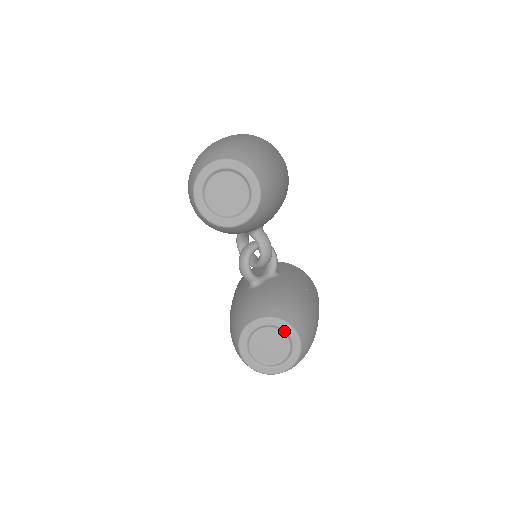
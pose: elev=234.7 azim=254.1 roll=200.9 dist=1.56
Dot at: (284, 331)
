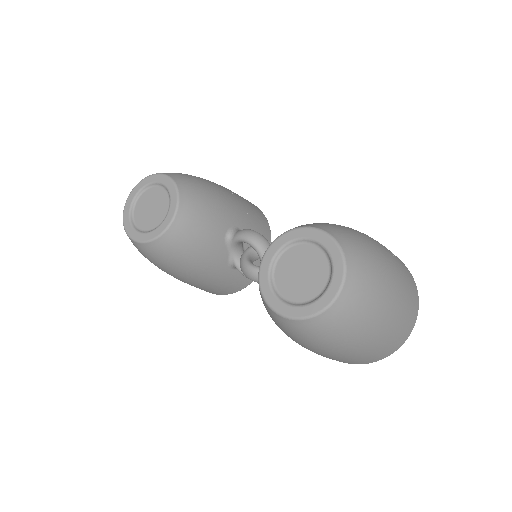
Dot at: (295, 241)
